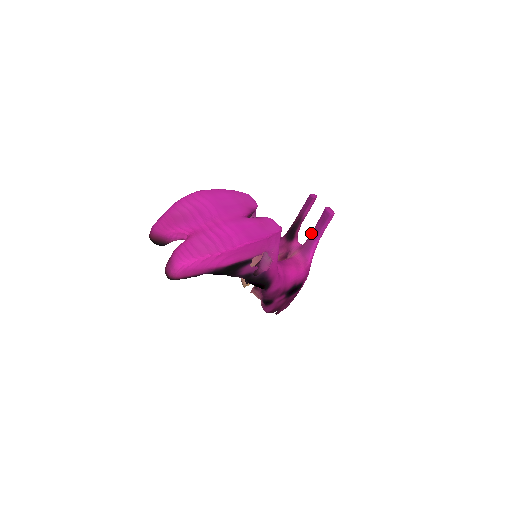
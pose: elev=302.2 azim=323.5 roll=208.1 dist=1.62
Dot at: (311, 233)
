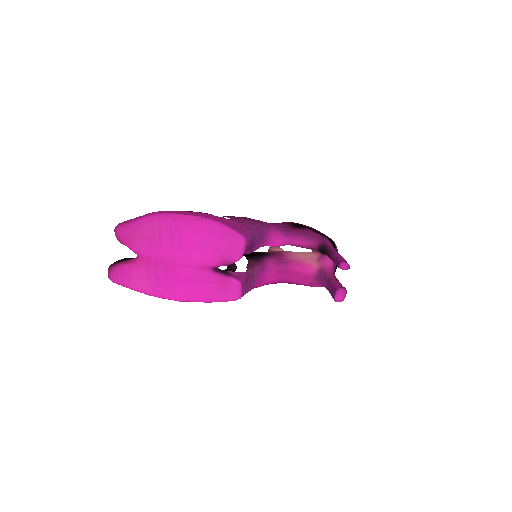
Dot at: (329, 277)
